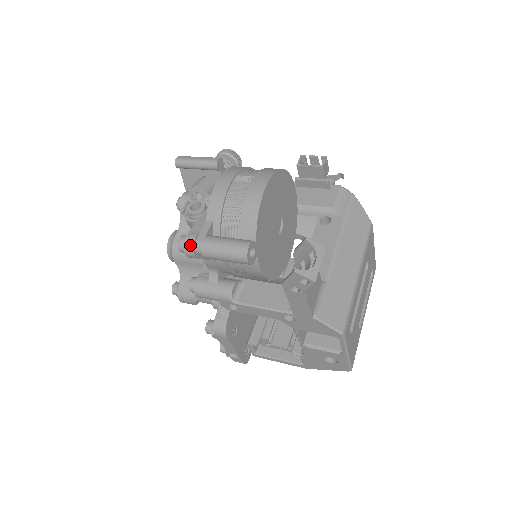
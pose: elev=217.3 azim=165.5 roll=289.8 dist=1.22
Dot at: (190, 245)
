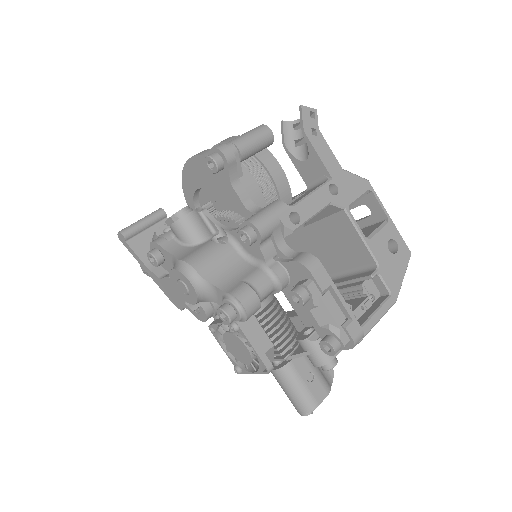
Dot at: (221, 145)
